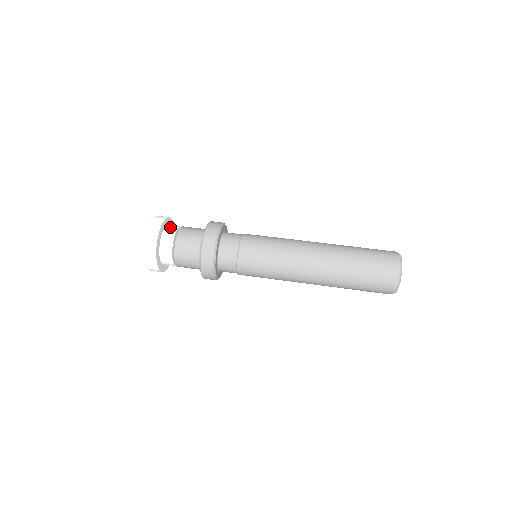
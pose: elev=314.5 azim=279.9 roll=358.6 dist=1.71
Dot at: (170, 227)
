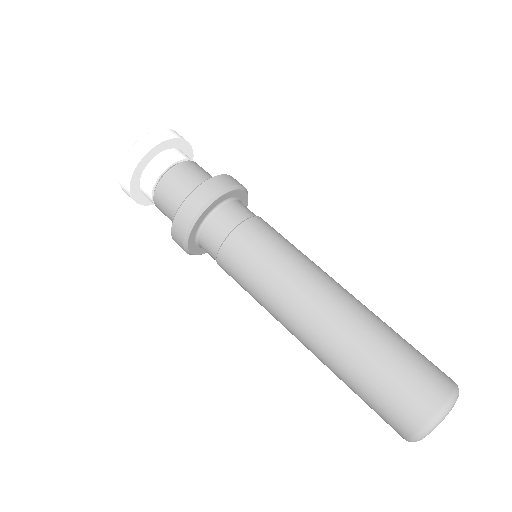
Dot at: (181, 152)
